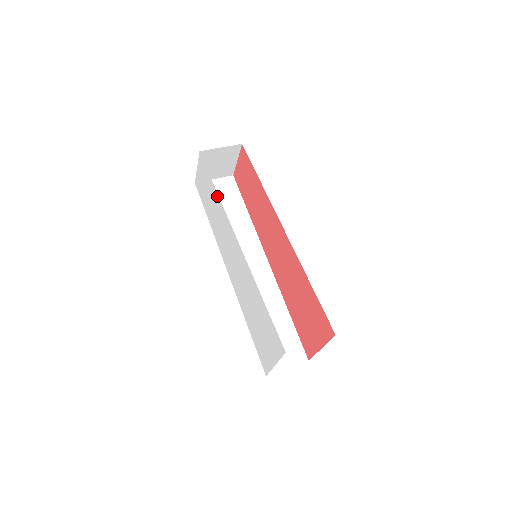
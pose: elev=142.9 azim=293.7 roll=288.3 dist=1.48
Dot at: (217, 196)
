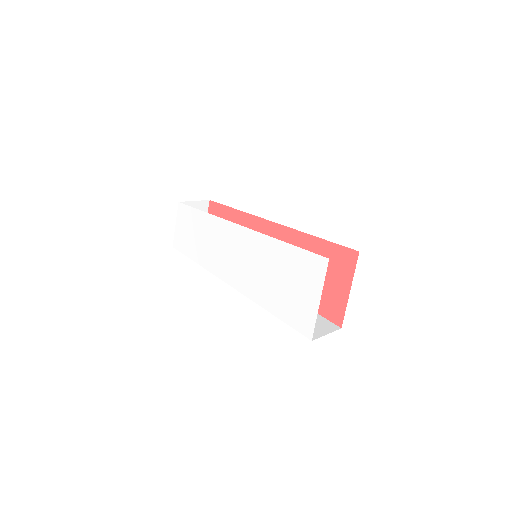
Dot at: (207, 216)
